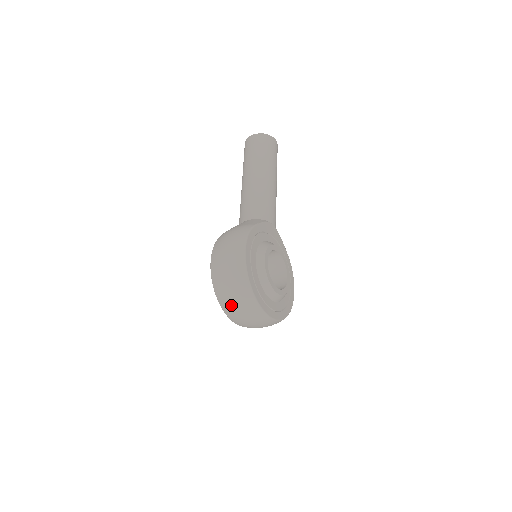
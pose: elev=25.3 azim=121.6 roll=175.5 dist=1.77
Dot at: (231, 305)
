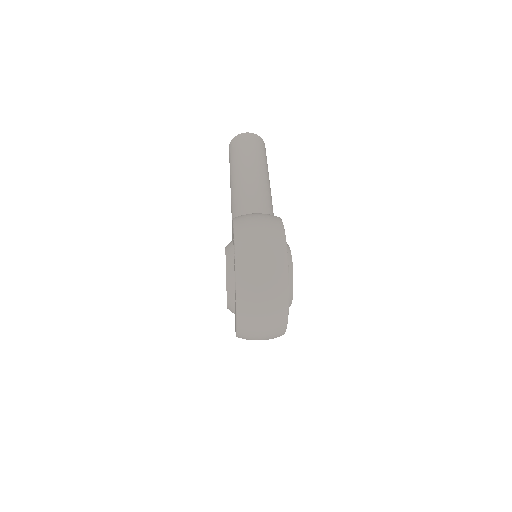
Dot at: (256, 299)
